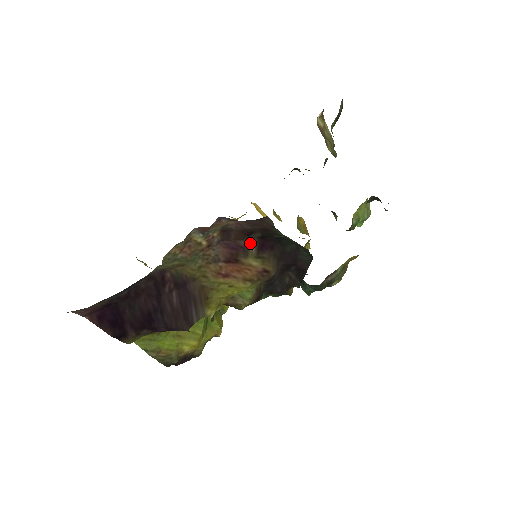
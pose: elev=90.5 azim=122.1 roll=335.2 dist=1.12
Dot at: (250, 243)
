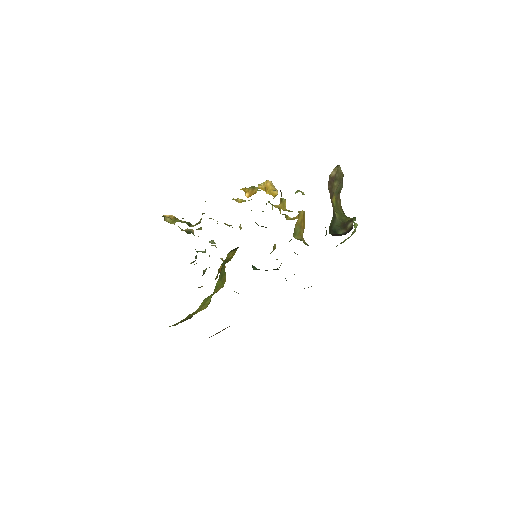
Dot at: occluded
